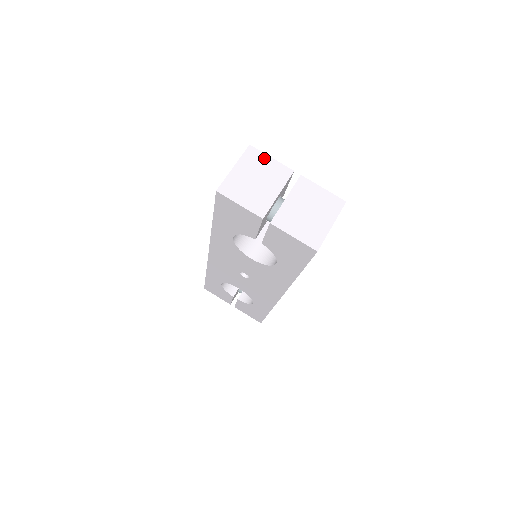
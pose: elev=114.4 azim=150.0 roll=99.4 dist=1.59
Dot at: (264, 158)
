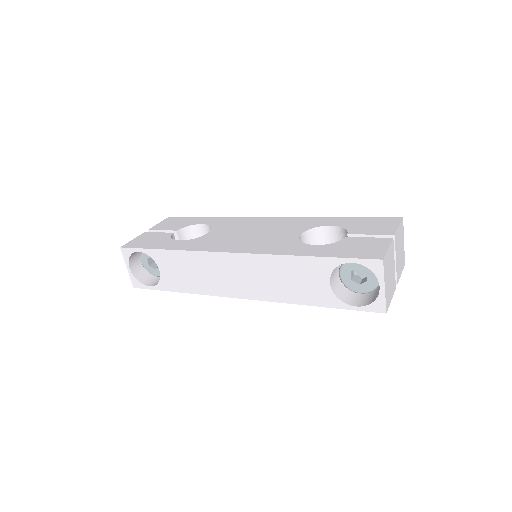
Dot at: (388, 255)
